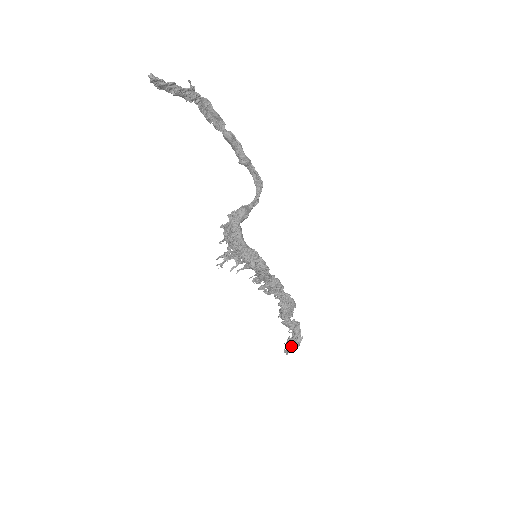
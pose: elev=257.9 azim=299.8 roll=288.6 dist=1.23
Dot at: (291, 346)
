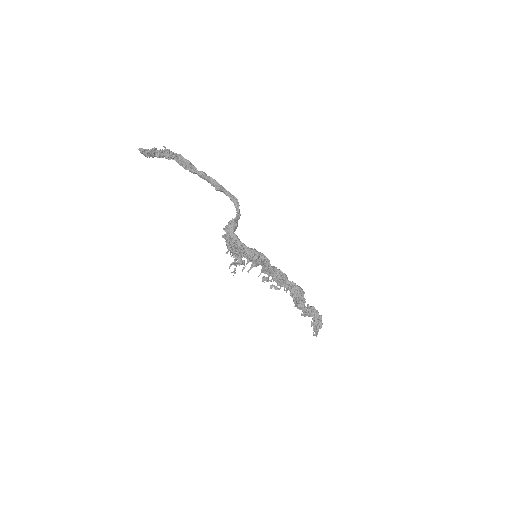
Dot at: (316, 326)
